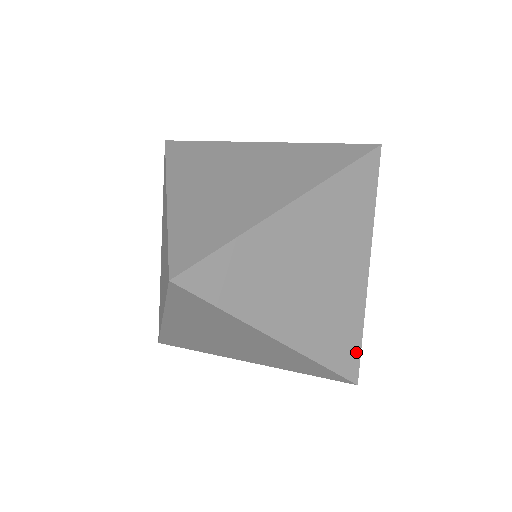
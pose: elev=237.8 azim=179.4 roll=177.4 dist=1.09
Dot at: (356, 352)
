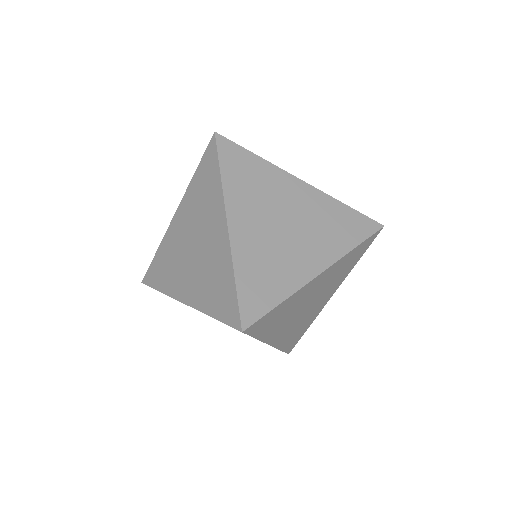
Dot at: (359, 217)
